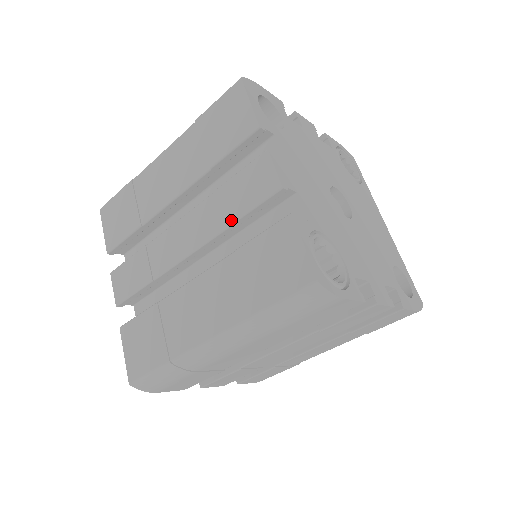
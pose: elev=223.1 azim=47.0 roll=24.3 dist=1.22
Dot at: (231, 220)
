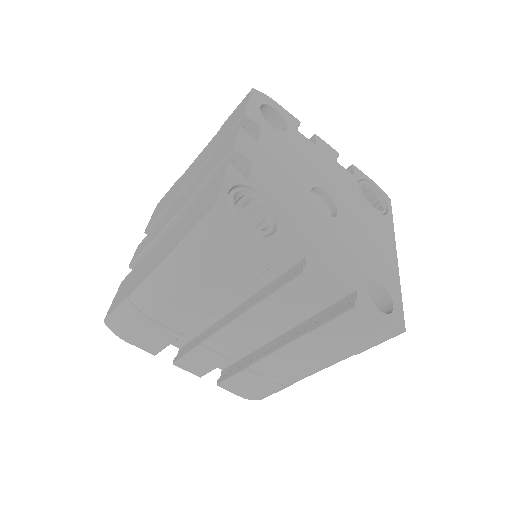
Dot at: (202, 183)
